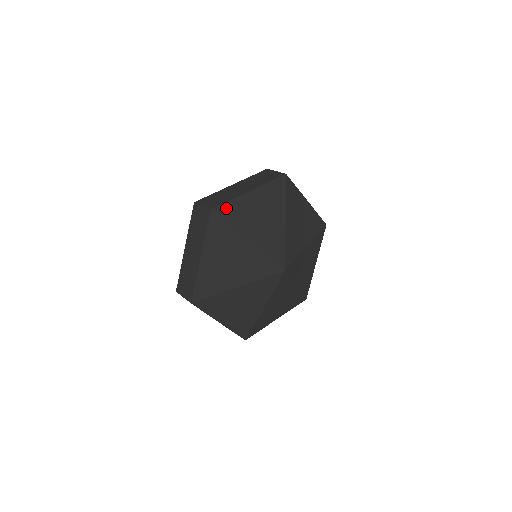
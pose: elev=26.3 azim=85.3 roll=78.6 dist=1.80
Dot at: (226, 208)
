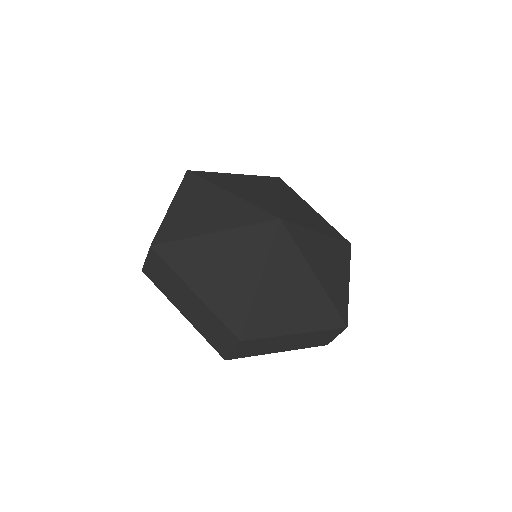
Dot at: (205, 174)
